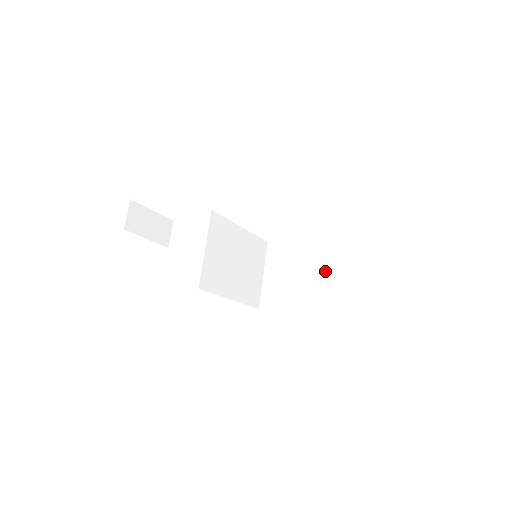
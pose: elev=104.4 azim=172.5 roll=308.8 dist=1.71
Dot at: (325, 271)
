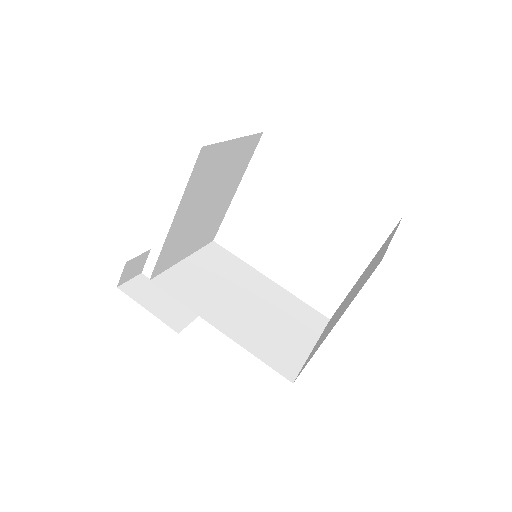
Dot at: (380, 253)
